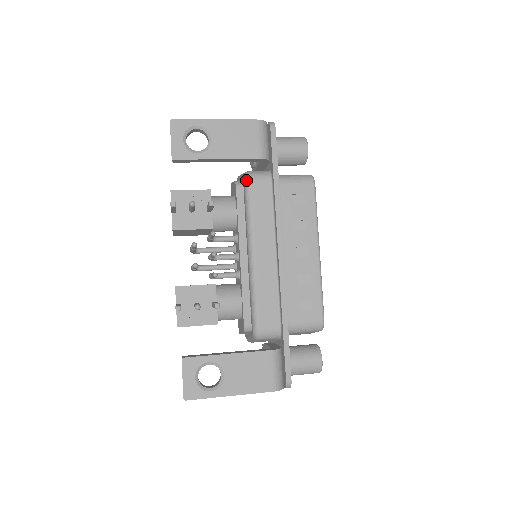
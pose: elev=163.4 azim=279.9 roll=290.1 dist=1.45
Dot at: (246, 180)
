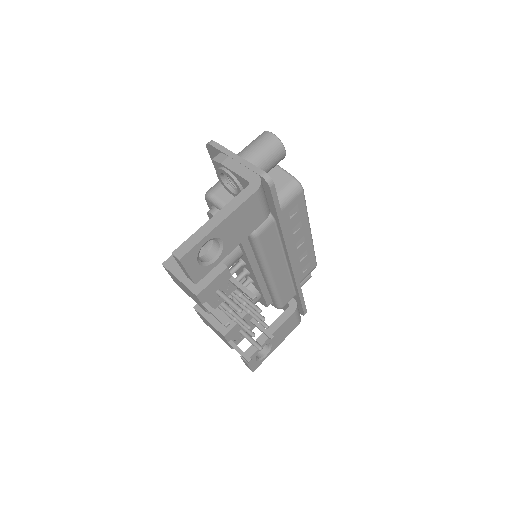
Dot at: (254, 237)
